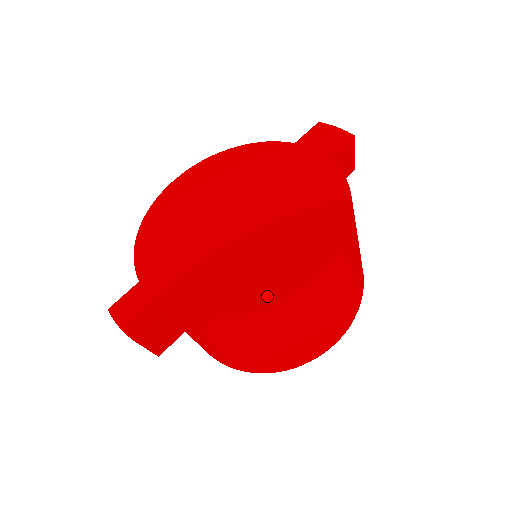
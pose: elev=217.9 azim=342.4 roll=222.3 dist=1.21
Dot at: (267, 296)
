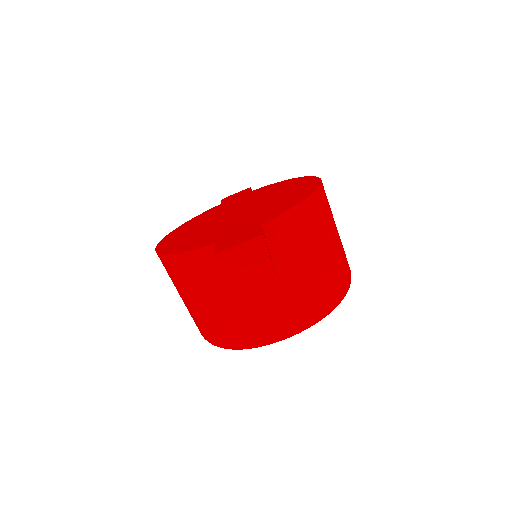
Dot at: (310, 189)
